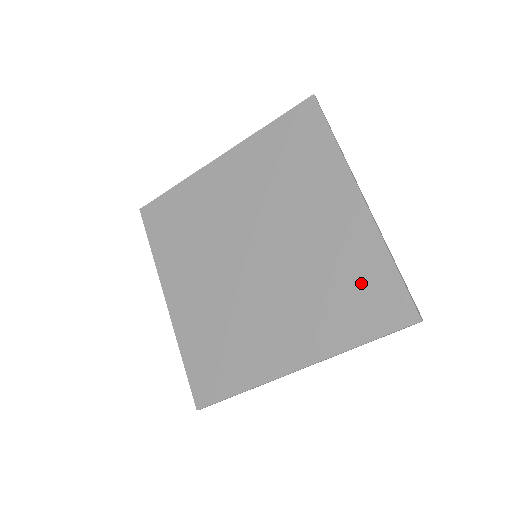
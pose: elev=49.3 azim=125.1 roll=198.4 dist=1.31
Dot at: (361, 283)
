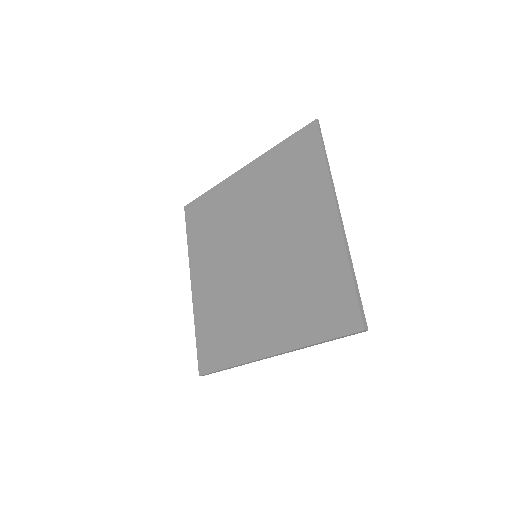
Dot at: (325, 290)
